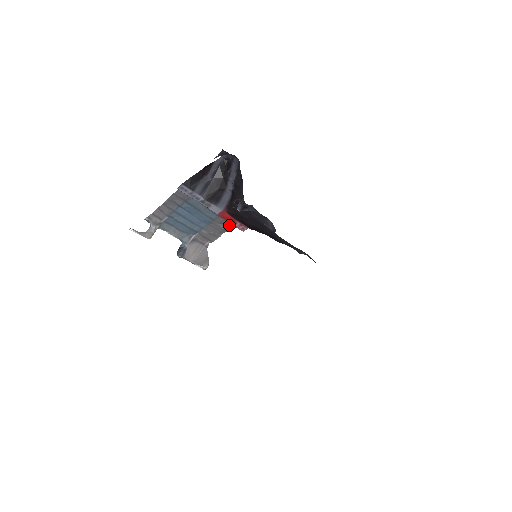
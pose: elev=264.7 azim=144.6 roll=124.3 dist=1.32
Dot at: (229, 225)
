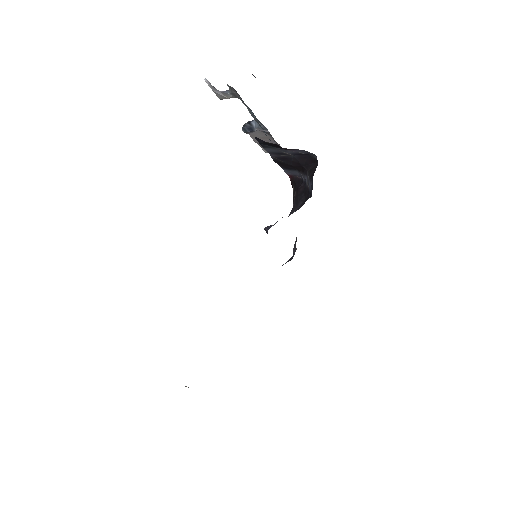
Dot at: occluded
